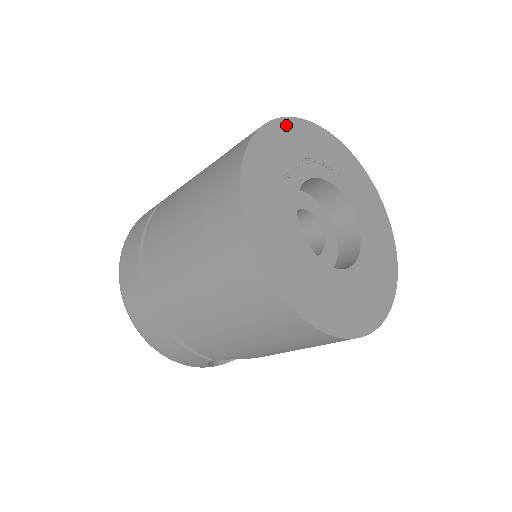
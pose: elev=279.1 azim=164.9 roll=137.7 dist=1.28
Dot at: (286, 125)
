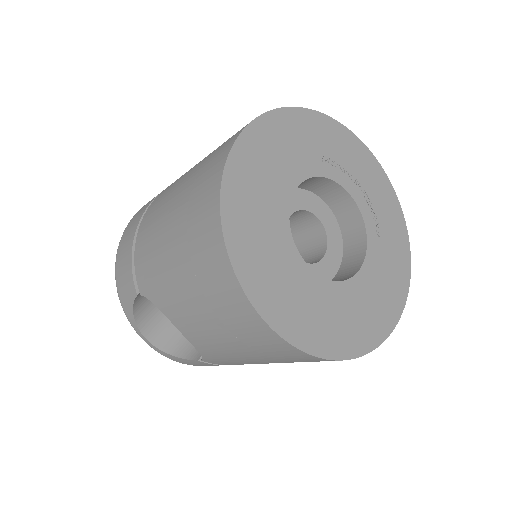
Dot at: (362, 149)
